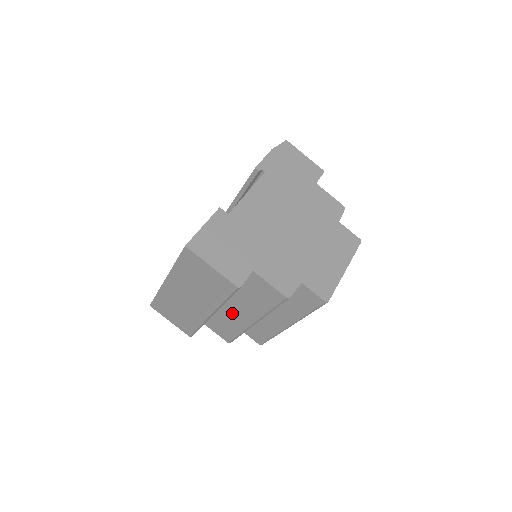
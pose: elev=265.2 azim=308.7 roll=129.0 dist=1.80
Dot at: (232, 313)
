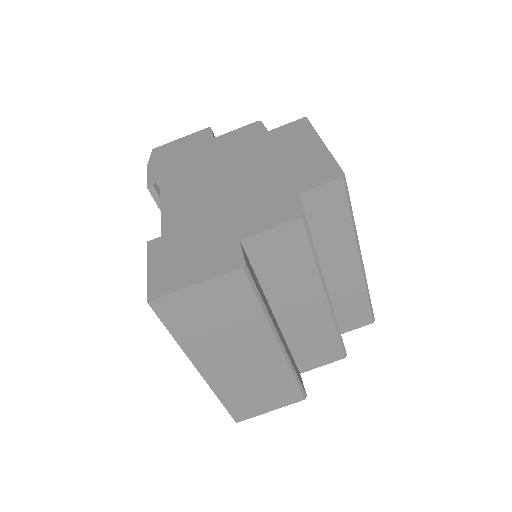
Dot at: (299, 320)
